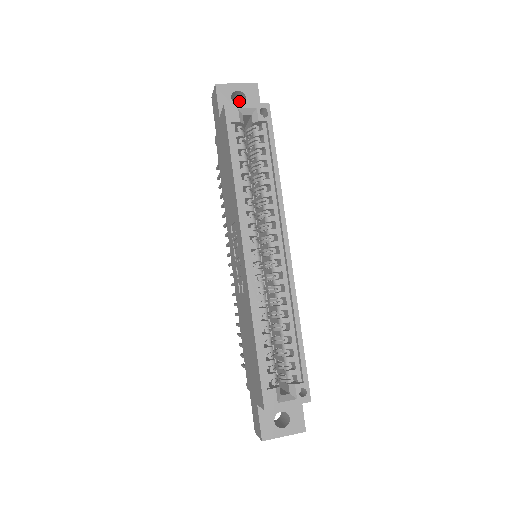
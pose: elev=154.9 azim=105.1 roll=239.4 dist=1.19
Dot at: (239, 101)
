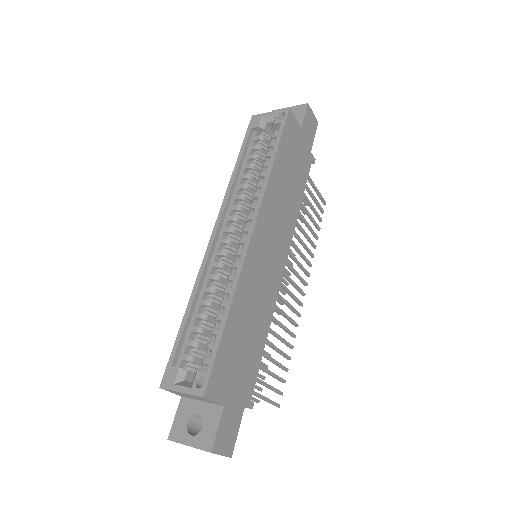
Dot at: occluded
